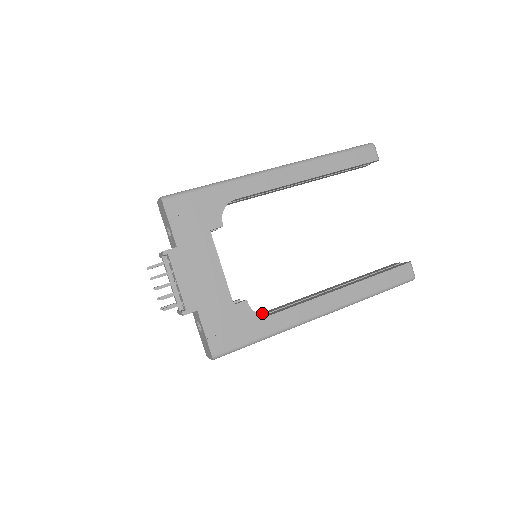
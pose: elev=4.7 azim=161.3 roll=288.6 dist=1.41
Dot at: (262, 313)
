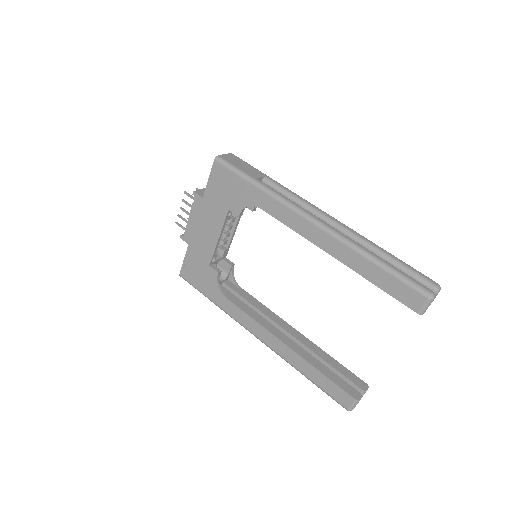
Dot at: (240, 288)
